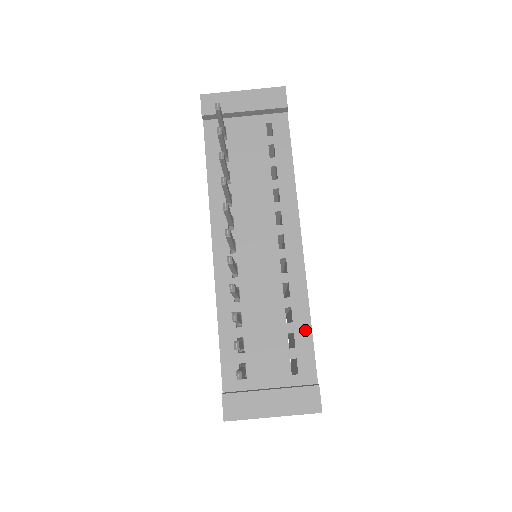
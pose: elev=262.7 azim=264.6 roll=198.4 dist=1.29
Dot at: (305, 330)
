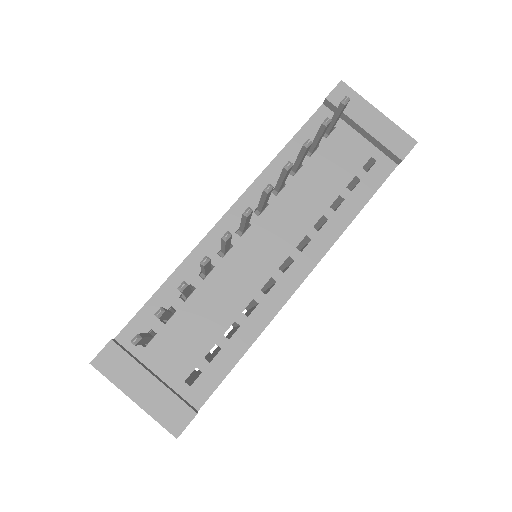
Dot at: (233, 356)
